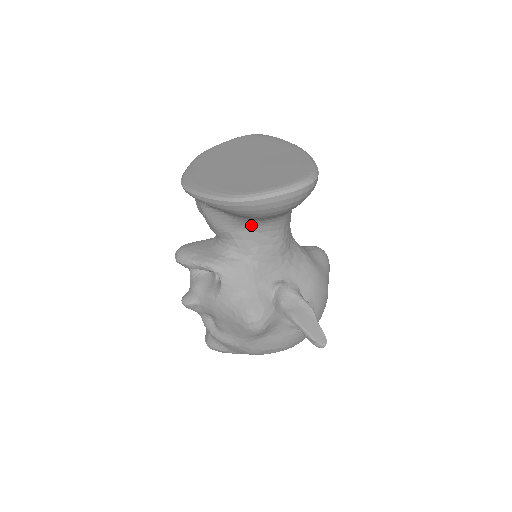
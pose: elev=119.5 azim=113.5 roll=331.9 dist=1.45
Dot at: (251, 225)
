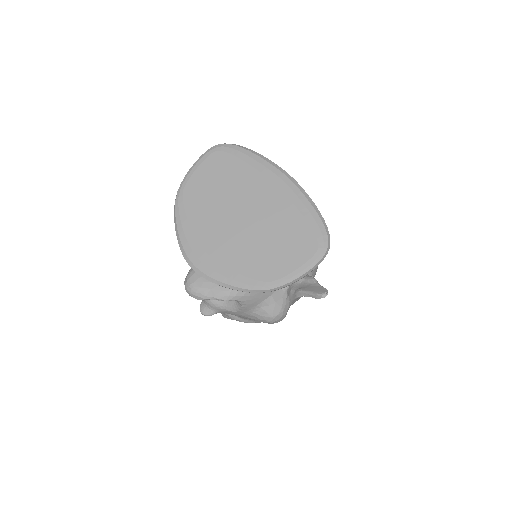
Dot at: occluded
